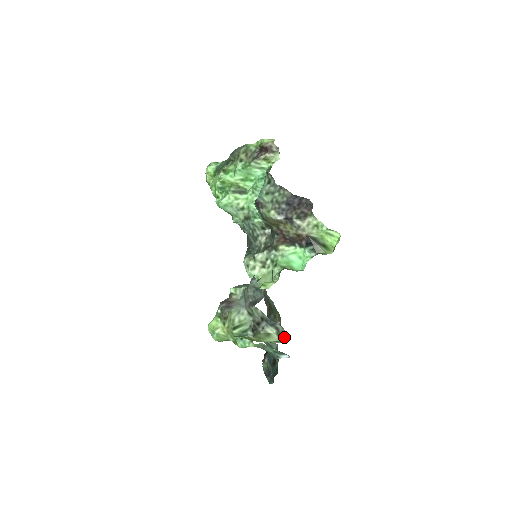
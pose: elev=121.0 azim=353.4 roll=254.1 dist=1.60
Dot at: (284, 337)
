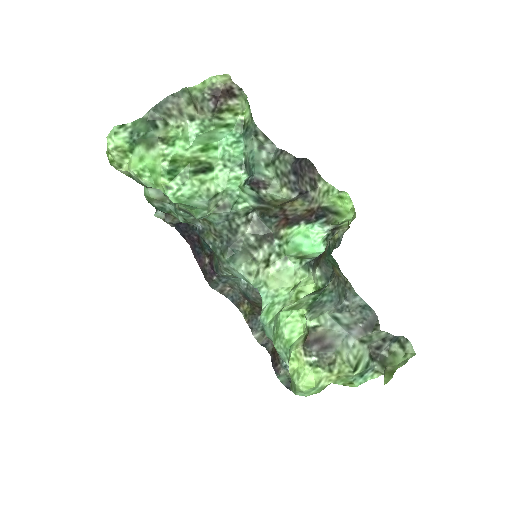
Dot at: (409, 346)
